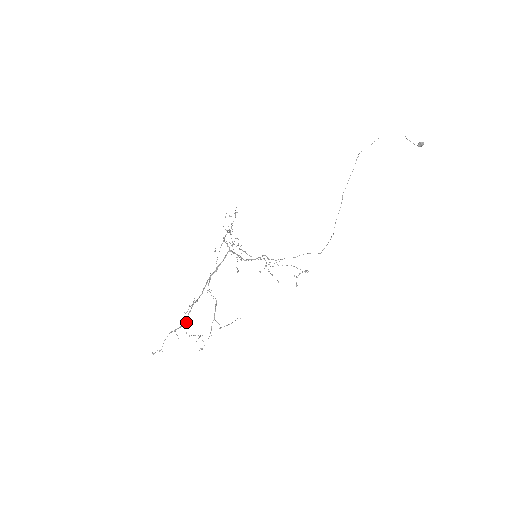
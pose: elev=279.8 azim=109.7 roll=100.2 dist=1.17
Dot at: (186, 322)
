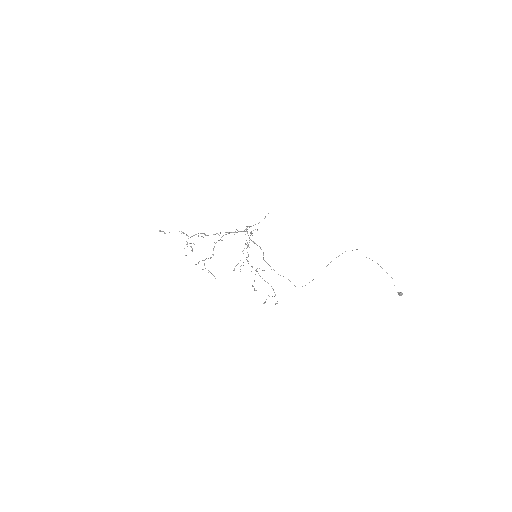
Dot at: (191, 236)
